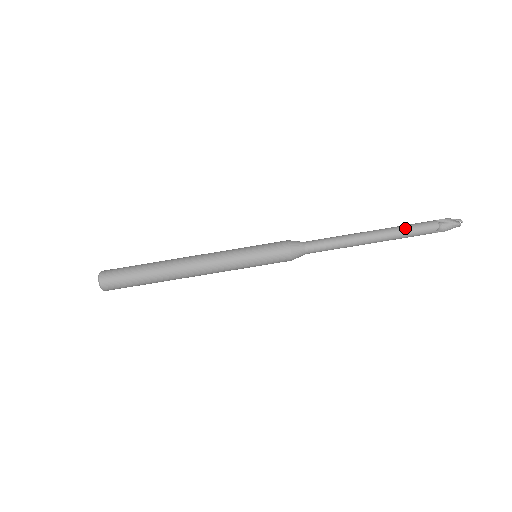
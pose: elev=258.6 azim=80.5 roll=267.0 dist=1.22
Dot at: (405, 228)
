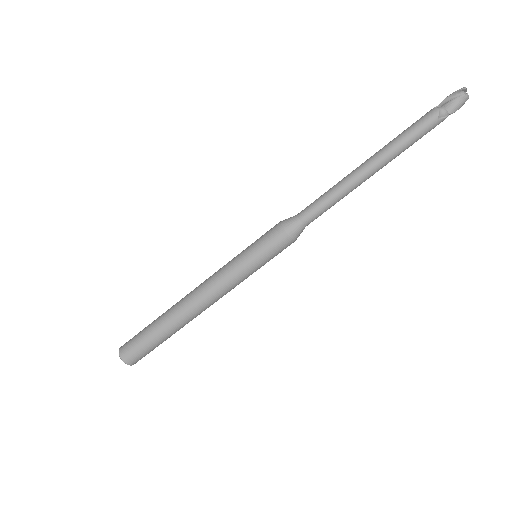
Dot at: (399, 136)
